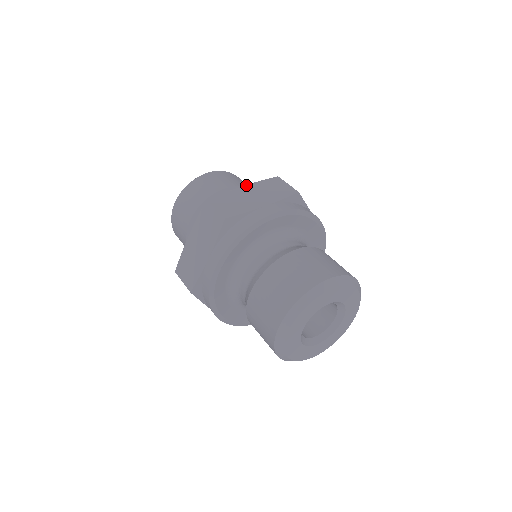
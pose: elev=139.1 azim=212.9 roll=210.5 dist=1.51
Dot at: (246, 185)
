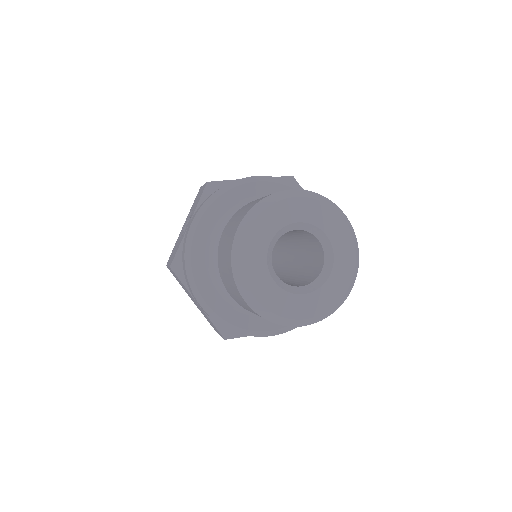
Dot at: occluded
